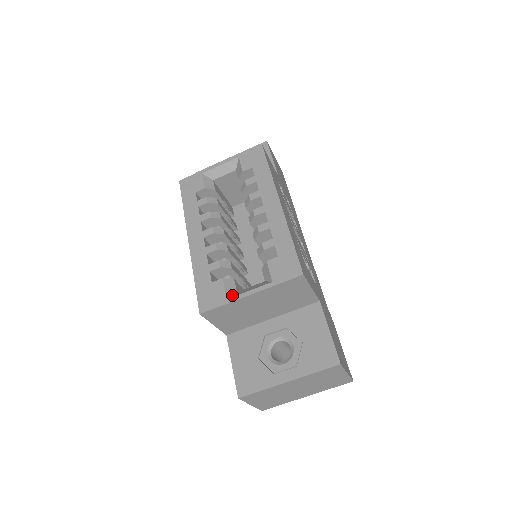
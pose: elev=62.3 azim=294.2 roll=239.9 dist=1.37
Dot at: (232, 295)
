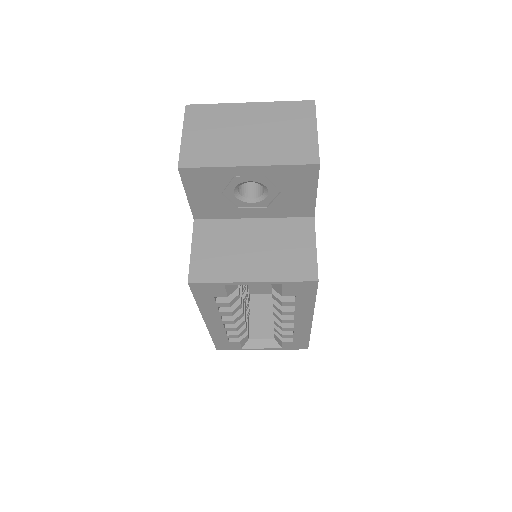
Dot at: (246, 344)
